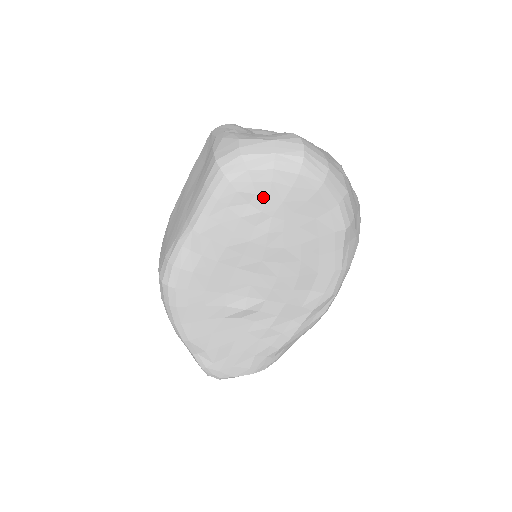
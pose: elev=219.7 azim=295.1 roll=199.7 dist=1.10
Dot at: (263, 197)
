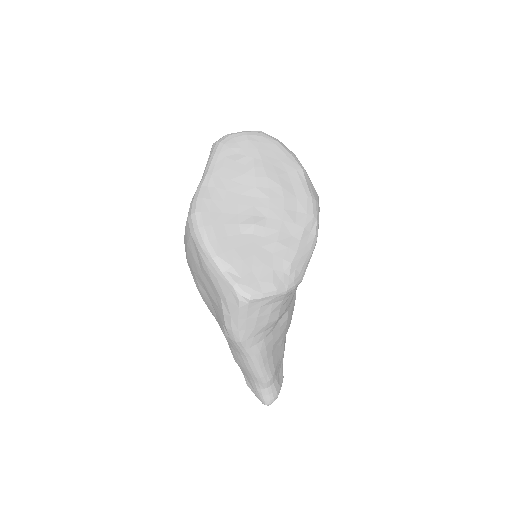
Dot at: (245, 148)
